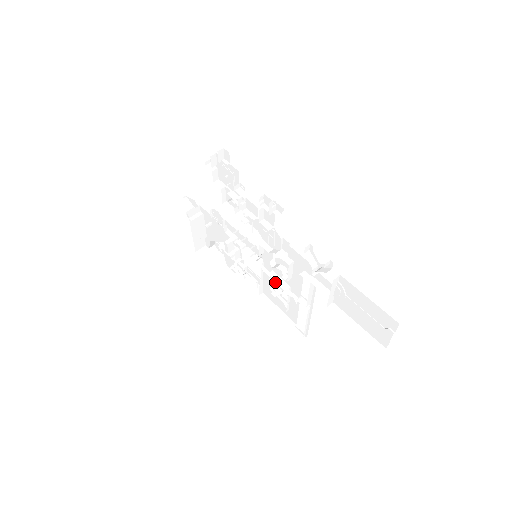
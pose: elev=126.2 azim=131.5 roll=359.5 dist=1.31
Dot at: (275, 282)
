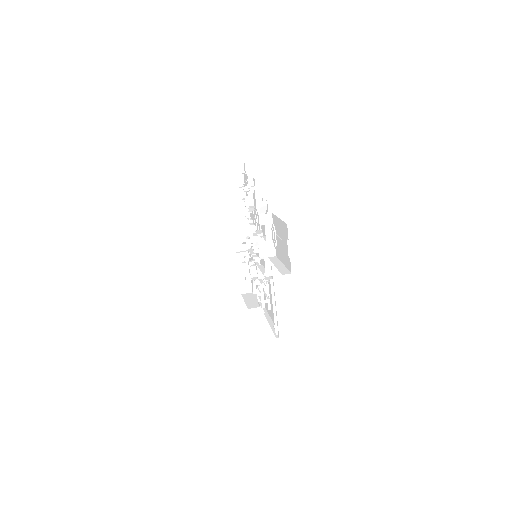
Dot at: occluded
